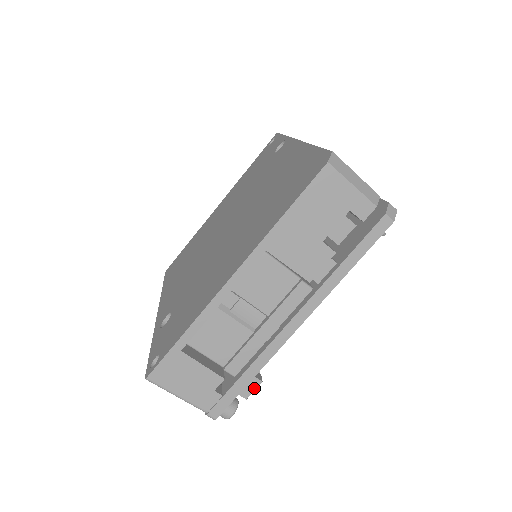
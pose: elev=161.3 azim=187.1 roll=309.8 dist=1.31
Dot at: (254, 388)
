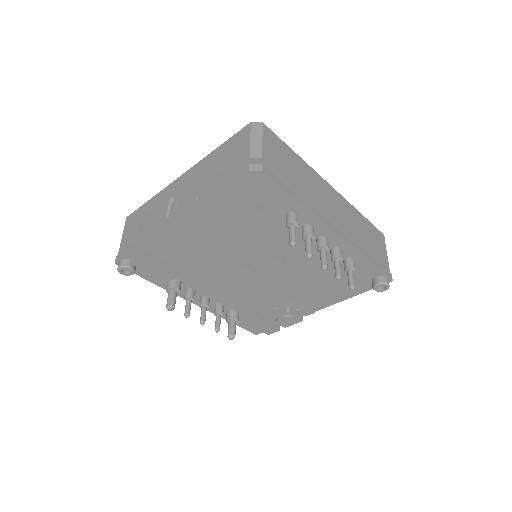
Dot at: (137, 258)
